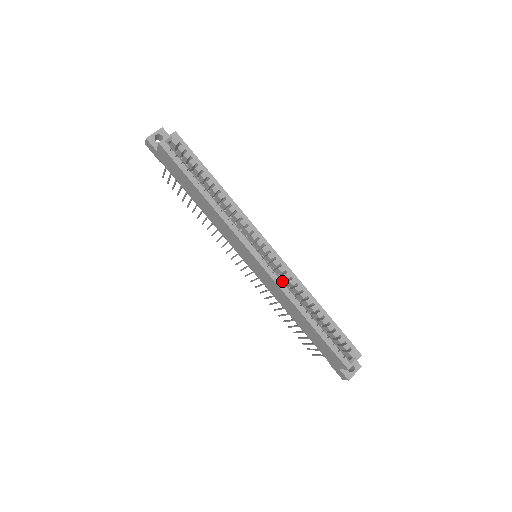
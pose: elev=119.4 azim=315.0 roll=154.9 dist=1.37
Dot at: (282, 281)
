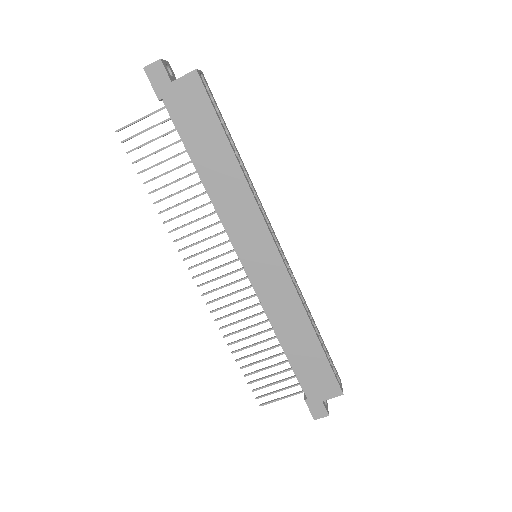
Dot at: (295, 285)
